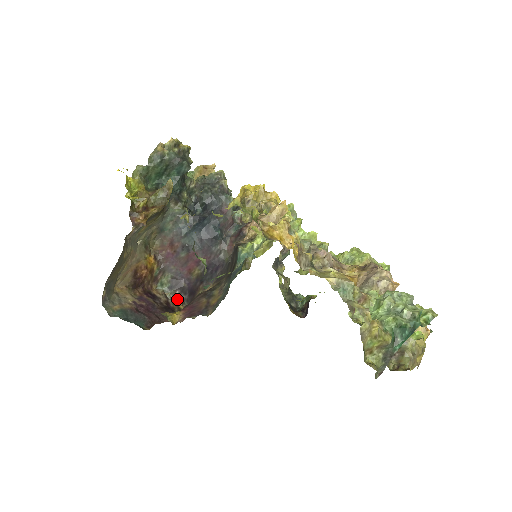
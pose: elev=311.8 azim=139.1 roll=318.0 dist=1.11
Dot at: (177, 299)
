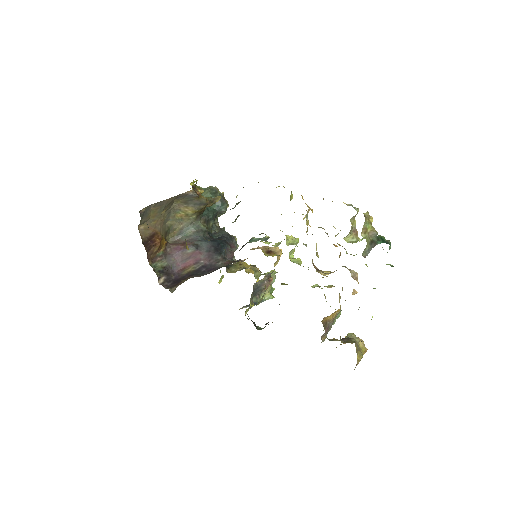
Dot at: (160, 282)
